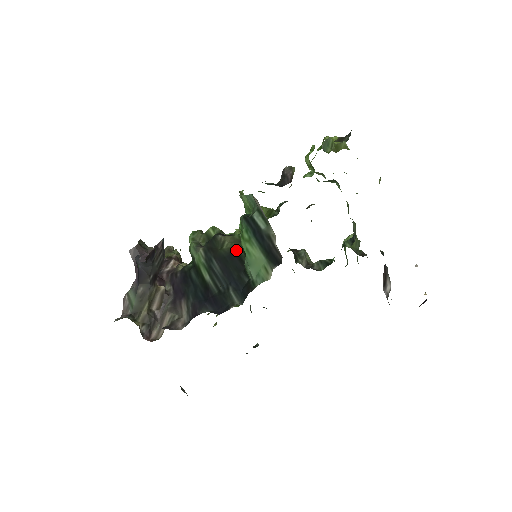
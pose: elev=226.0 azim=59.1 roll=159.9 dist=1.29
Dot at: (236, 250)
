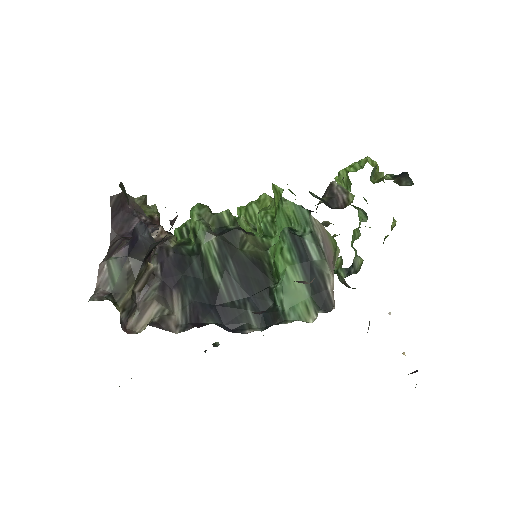
Dot at: (260, 259)
